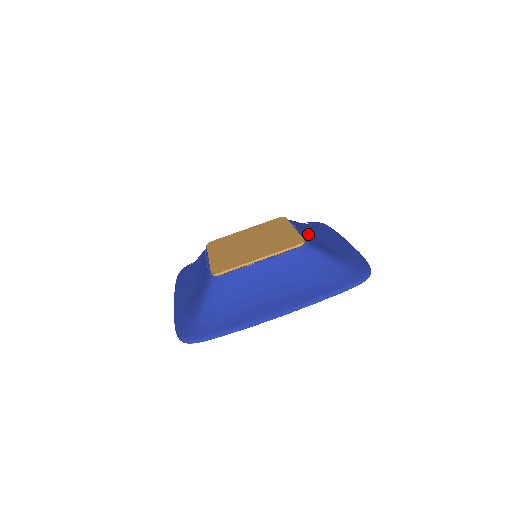
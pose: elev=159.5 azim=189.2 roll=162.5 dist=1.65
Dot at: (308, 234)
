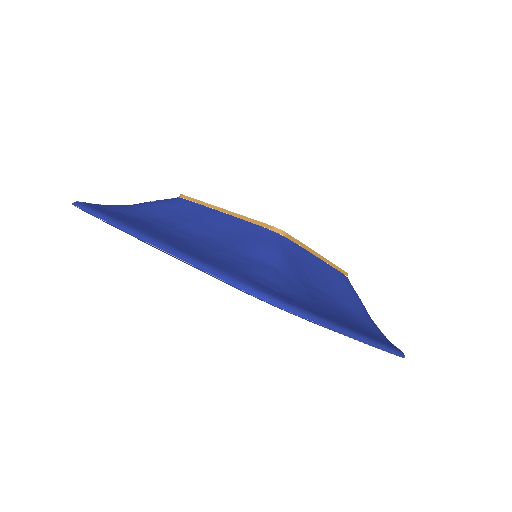
Dot at: (331, 284)
